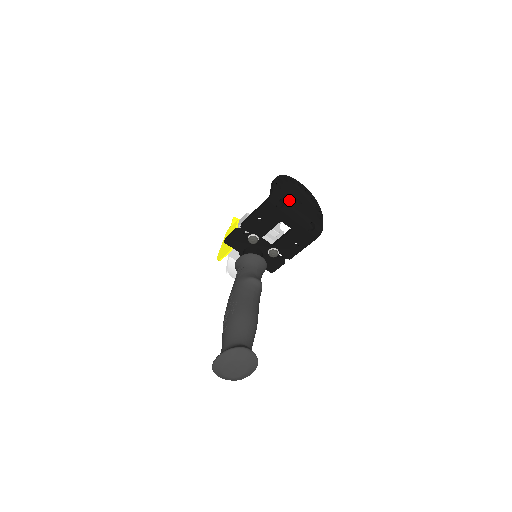
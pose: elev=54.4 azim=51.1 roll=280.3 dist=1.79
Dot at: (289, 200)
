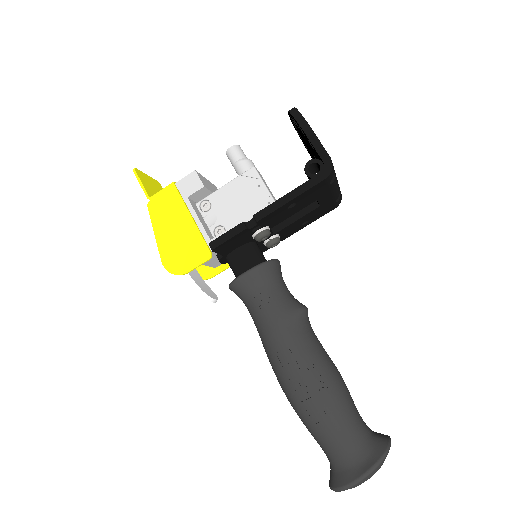
Dot at: occluded
